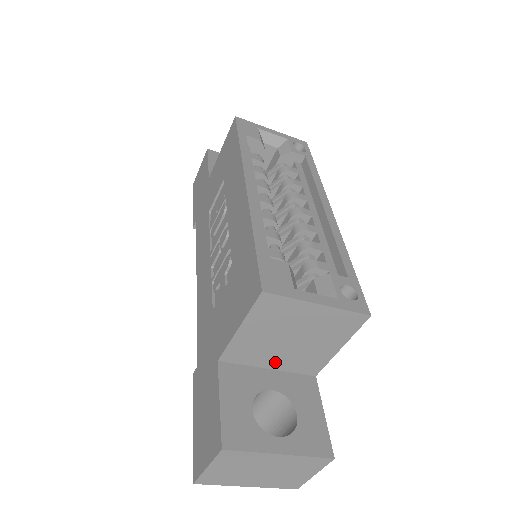
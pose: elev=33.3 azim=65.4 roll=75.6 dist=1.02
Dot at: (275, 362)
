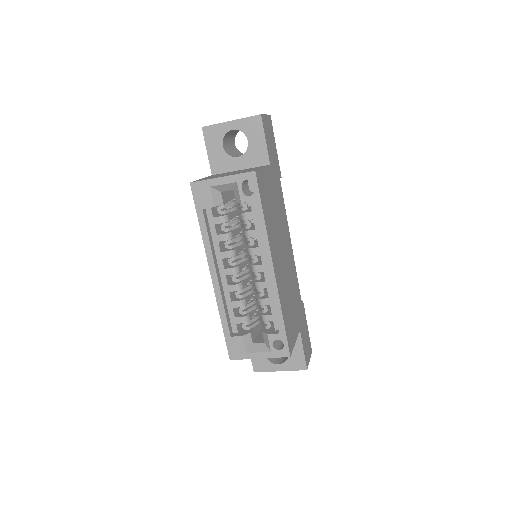
Dot at: occluded
